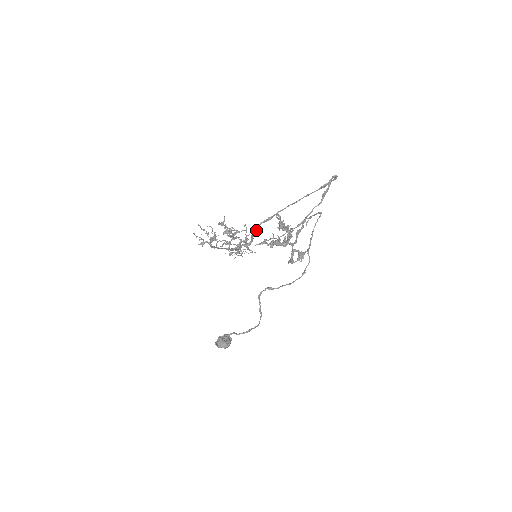
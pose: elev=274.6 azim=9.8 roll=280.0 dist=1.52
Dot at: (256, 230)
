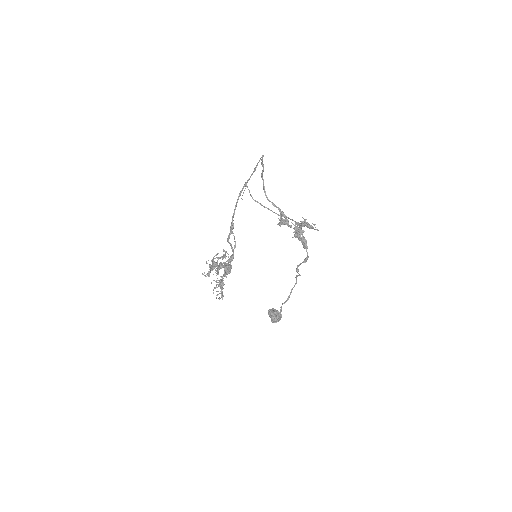
Dot at: (231, 244)
